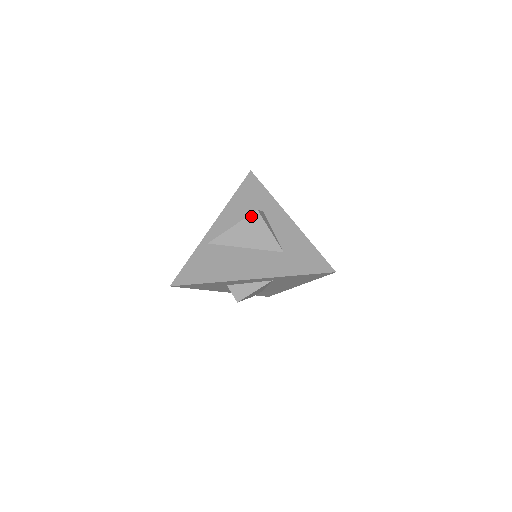
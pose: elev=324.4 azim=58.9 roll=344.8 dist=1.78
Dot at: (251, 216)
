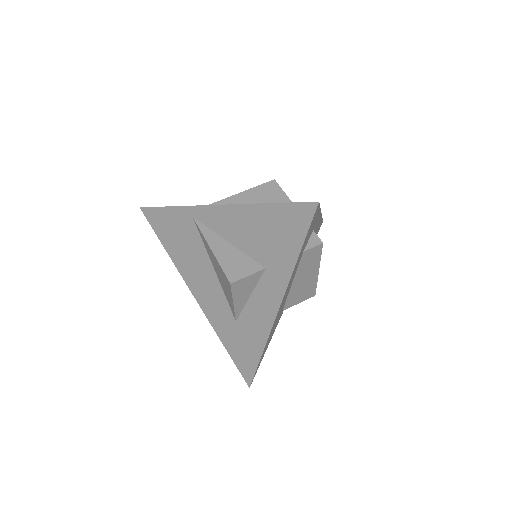
Dot at: (225, 275)
